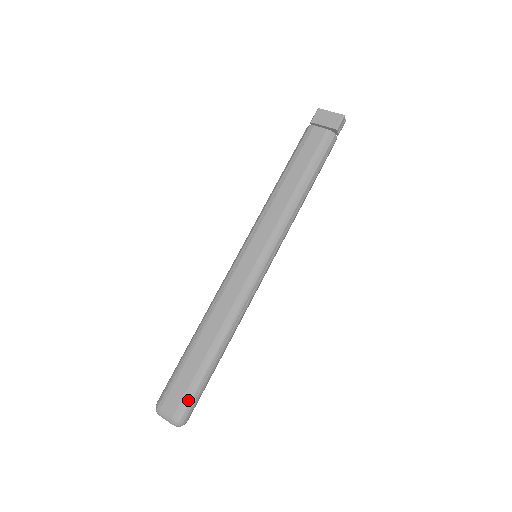
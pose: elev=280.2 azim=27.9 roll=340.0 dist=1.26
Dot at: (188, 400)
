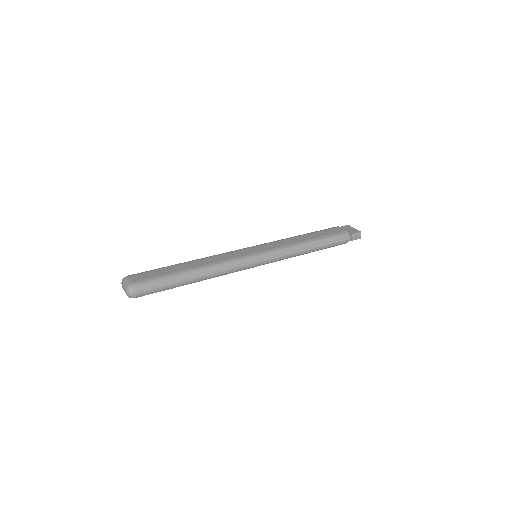
Dot at: (150, 282)
